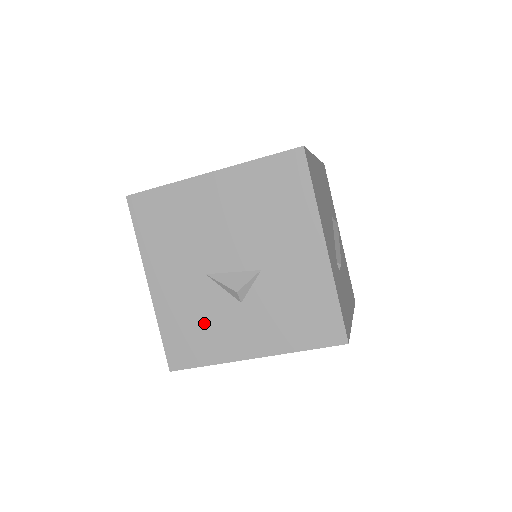
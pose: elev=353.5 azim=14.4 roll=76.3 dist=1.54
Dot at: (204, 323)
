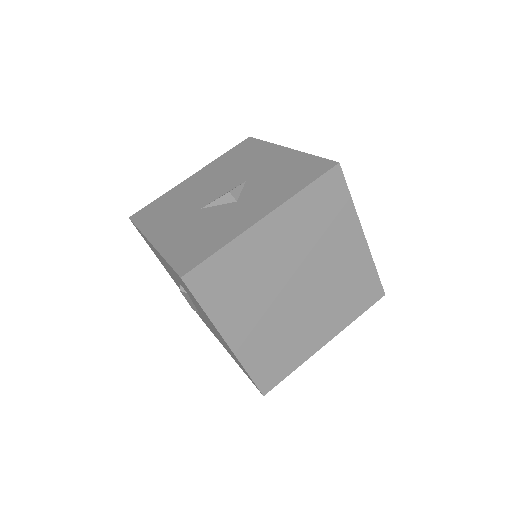
Dot at: (208, 230)
